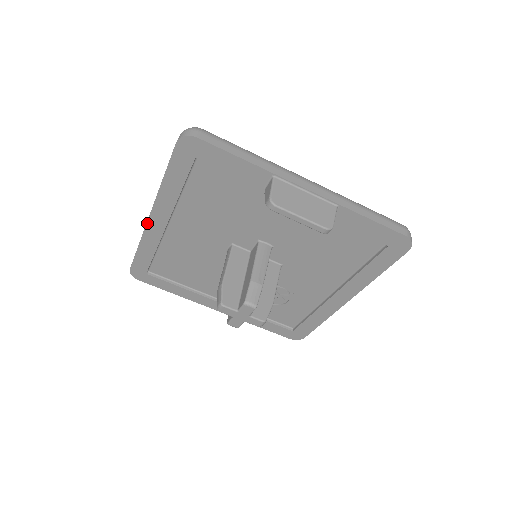
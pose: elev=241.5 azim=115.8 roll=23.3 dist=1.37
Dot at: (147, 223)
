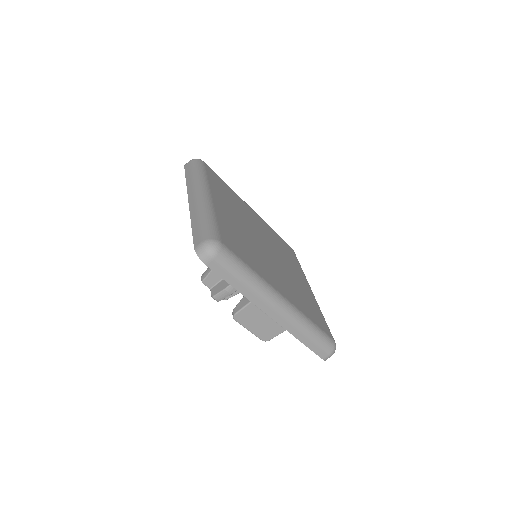
Dot at: (188, 197)
